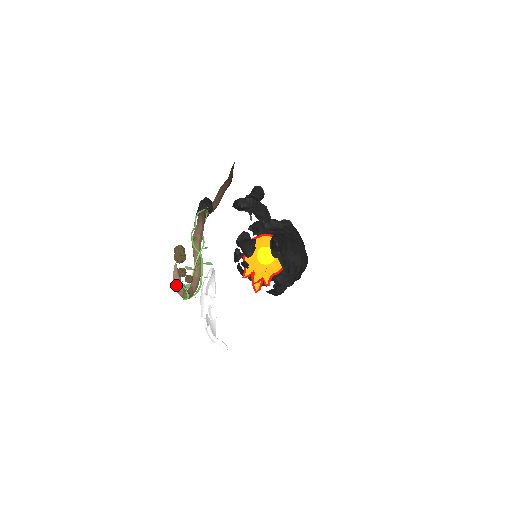
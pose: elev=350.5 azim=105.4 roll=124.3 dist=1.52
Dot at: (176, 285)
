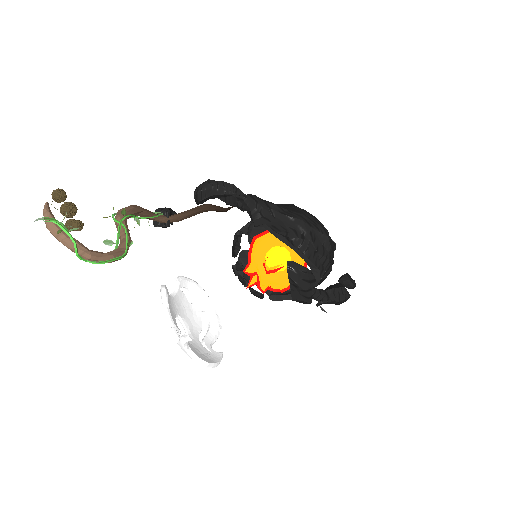
Dot at: (40, 218)
